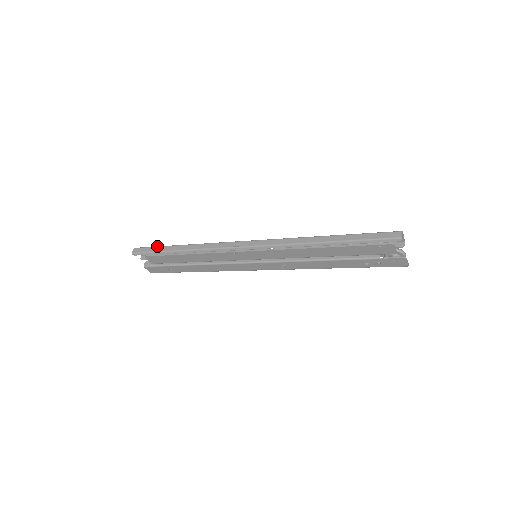
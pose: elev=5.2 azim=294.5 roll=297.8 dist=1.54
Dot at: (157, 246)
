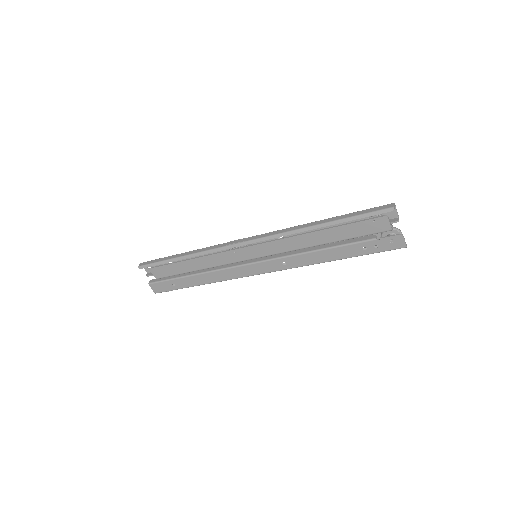
Dot at: occluded
